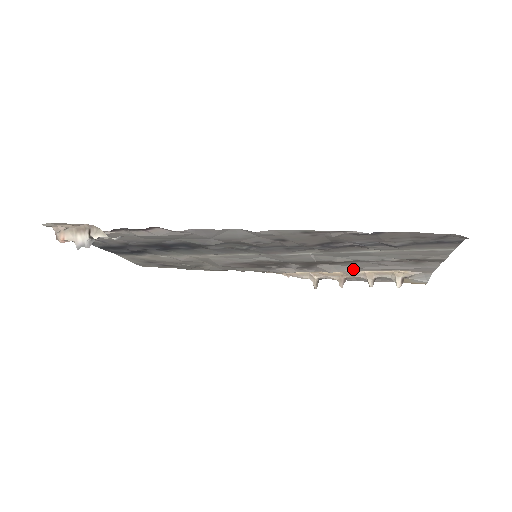
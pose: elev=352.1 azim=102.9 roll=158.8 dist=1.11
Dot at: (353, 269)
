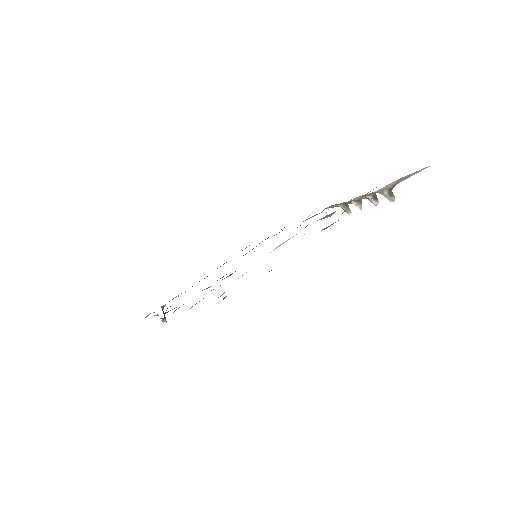
Dot at: occluded
